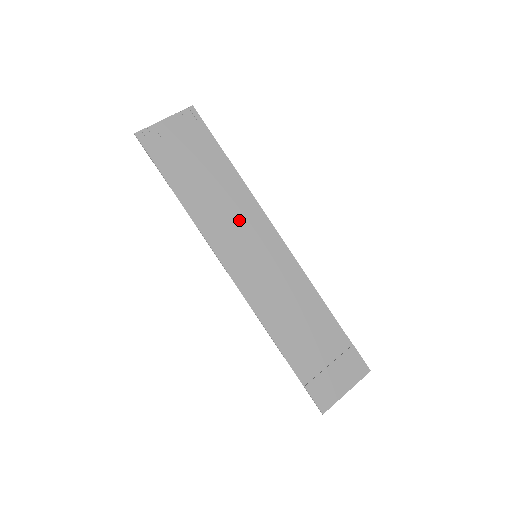
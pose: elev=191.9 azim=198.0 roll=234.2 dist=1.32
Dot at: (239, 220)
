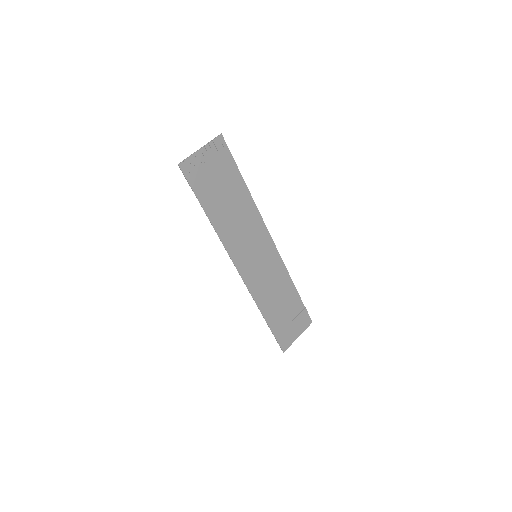
Dot at: (248, 230)
